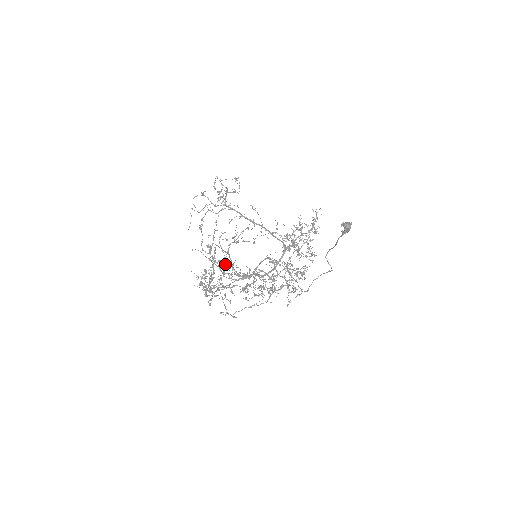
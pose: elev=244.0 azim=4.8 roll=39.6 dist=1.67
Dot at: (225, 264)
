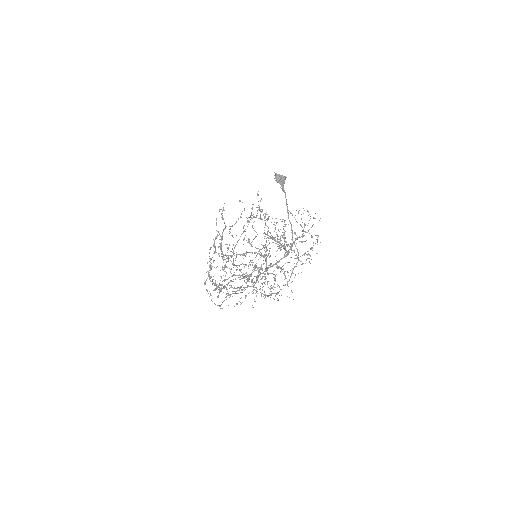
Dot at: (254, 287)
